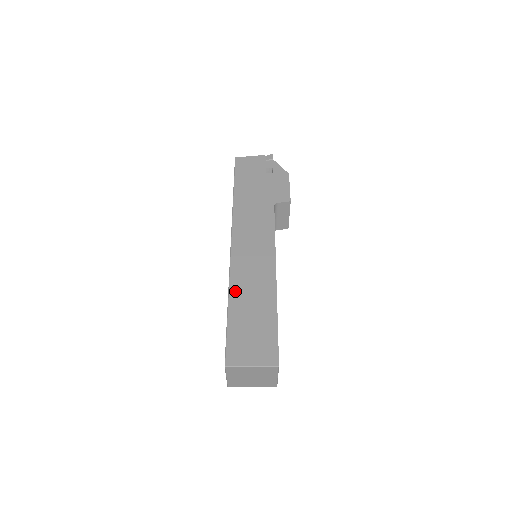
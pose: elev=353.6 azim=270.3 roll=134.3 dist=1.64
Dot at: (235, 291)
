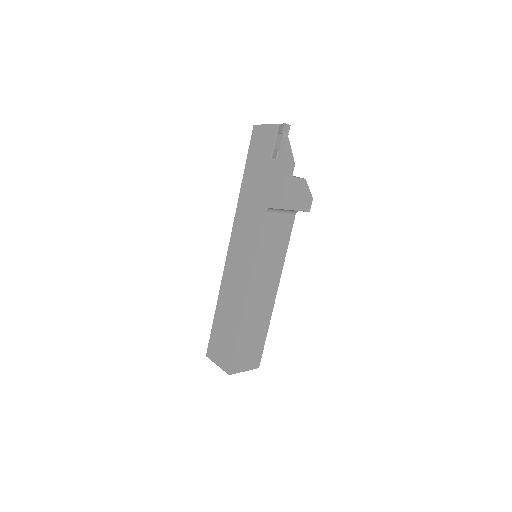
Dot at: (221, 299)
